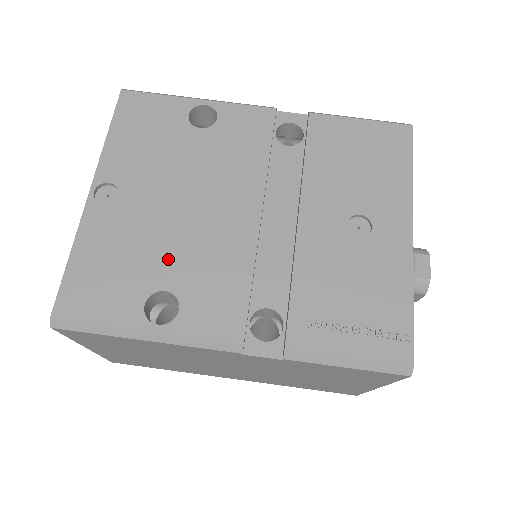
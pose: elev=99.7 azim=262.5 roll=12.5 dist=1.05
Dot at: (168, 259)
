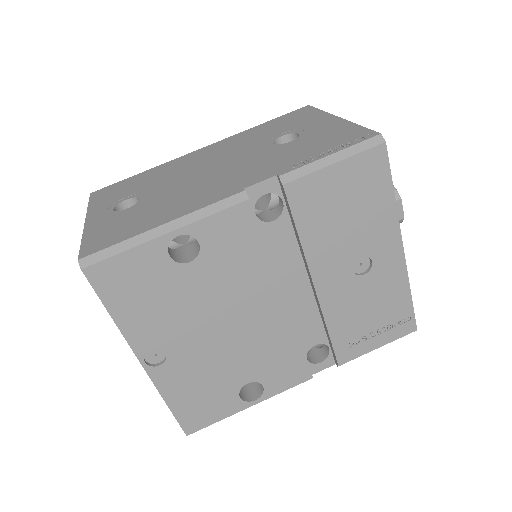
Dot at: (236, 367)
